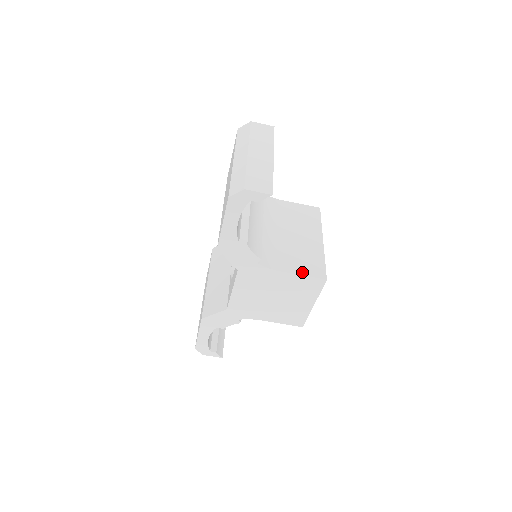
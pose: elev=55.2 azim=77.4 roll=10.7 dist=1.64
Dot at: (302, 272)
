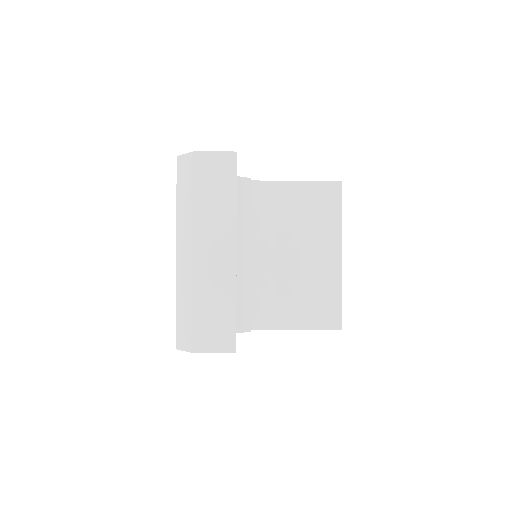
Dot at: (309, 324)
